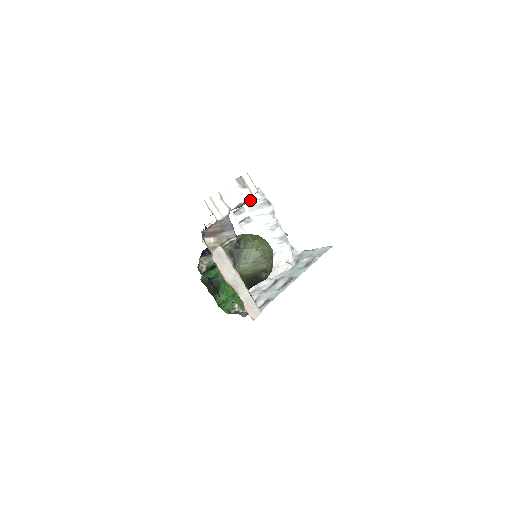
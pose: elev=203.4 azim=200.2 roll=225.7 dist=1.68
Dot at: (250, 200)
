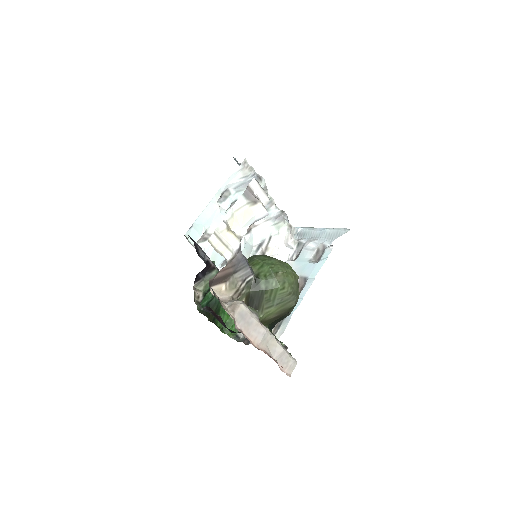
Dot at: (263, 217)
